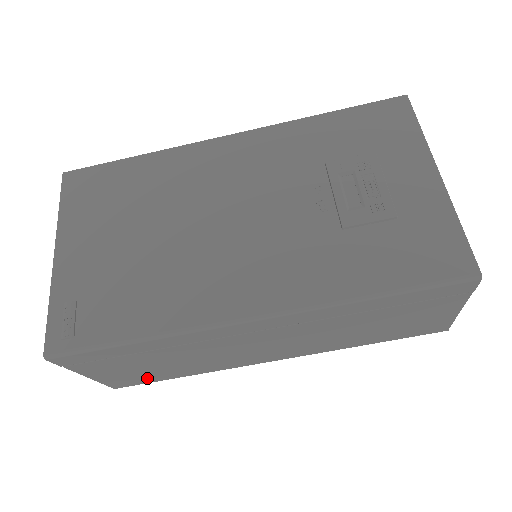
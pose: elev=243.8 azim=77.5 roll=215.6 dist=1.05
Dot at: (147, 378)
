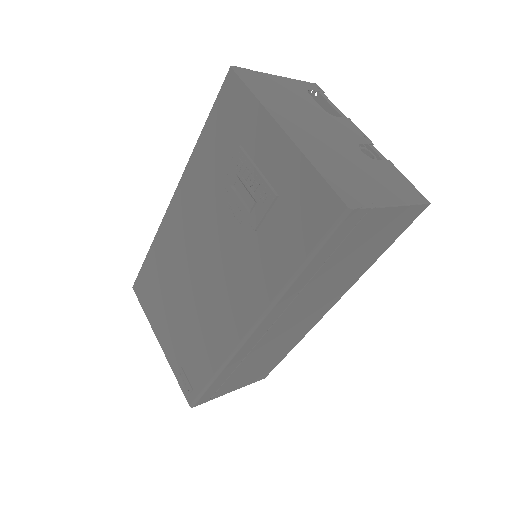
Dot at: (270, 367)
